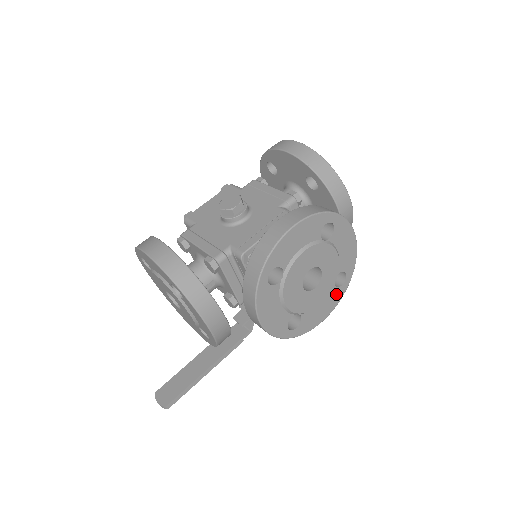
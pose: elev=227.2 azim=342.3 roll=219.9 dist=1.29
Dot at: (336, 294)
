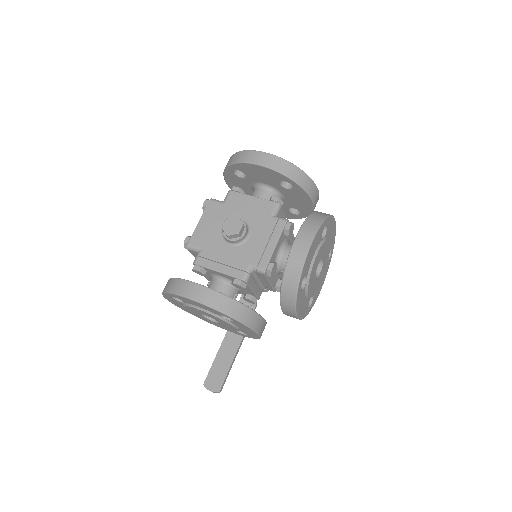
Dot at: (327, 266)
